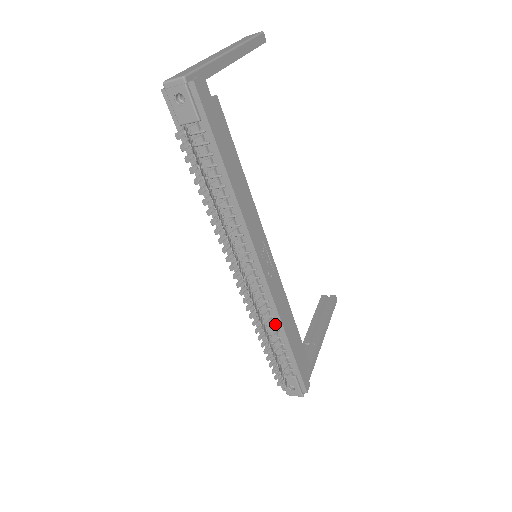
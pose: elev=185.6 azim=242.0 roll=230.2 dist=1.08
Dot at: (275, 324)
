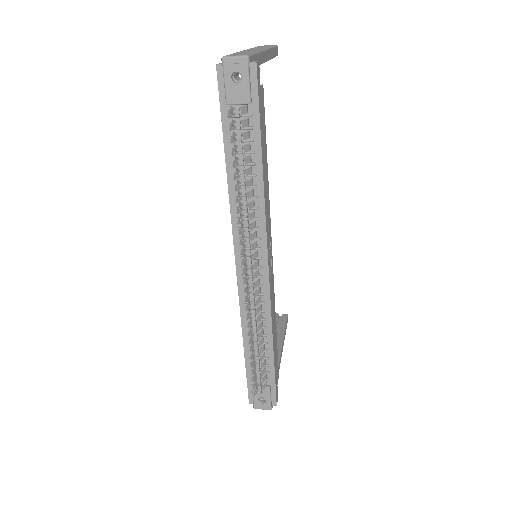
Dot at: (265, 328)
